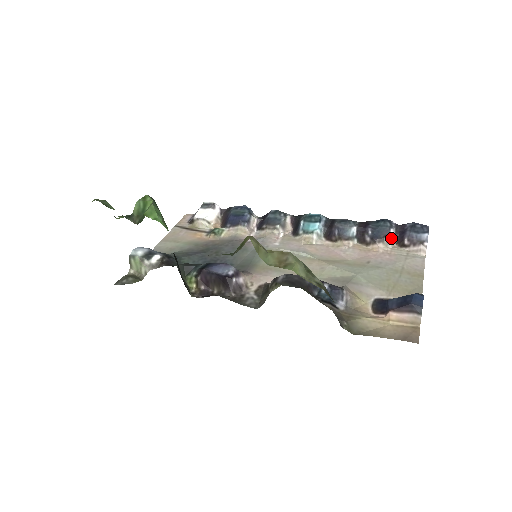
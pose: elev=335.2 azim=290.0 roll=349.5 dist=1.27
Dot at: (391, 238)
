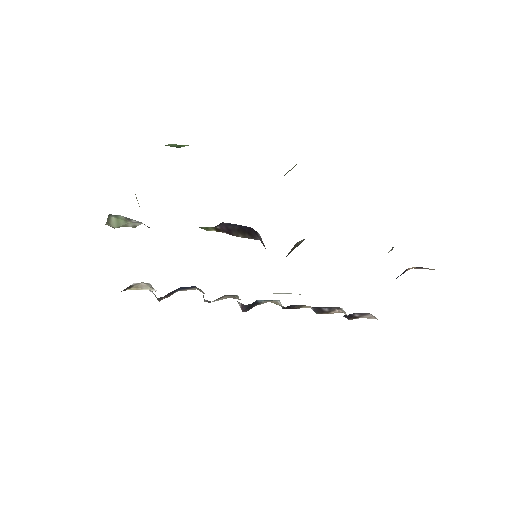
Dot at: occluded
